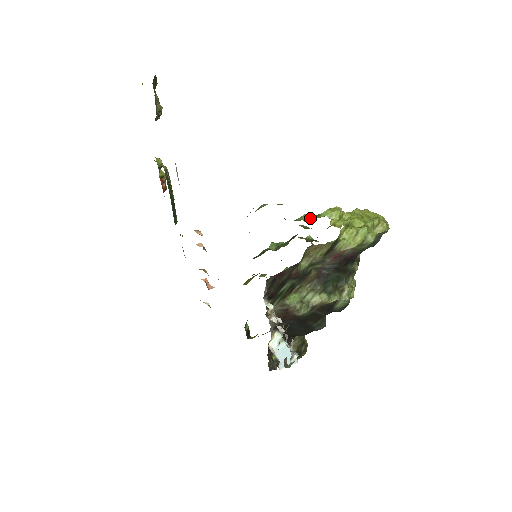
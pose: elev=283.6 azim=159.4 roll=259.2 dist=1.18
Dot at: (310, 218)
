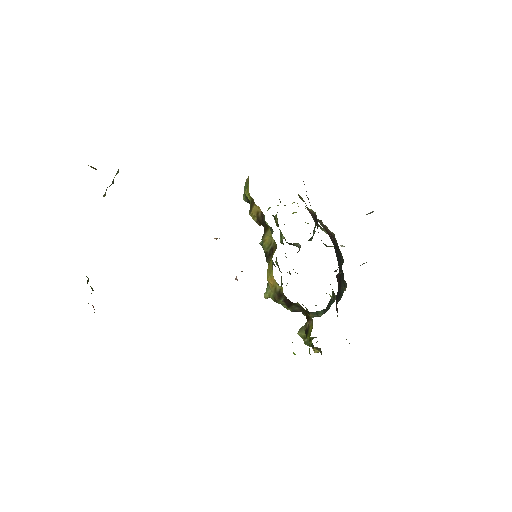
Dot at: occluded
